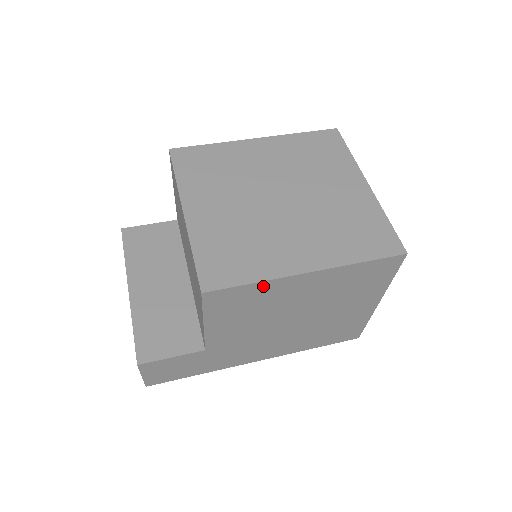
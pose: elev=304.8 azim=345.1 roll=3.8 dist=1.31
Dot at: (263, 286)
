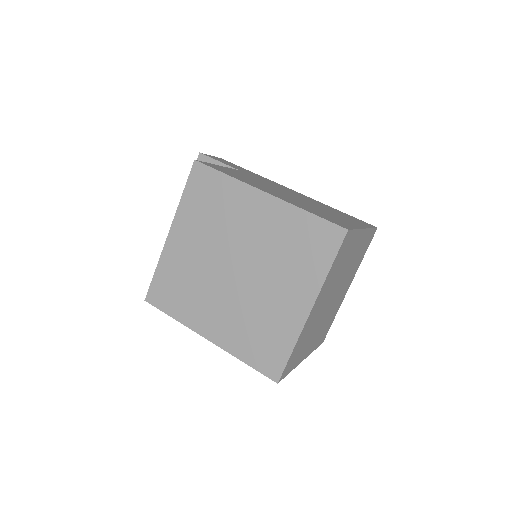
Dot at: occluded
